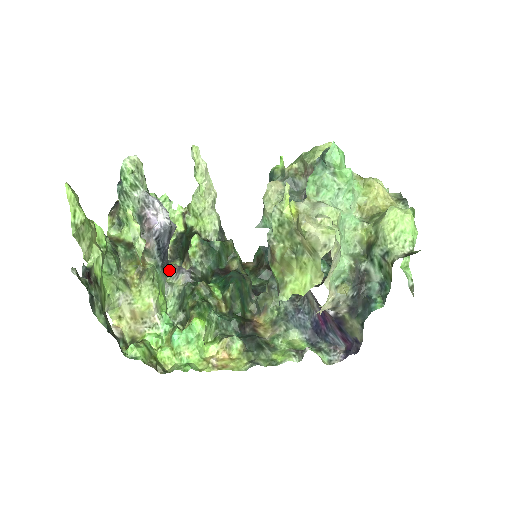
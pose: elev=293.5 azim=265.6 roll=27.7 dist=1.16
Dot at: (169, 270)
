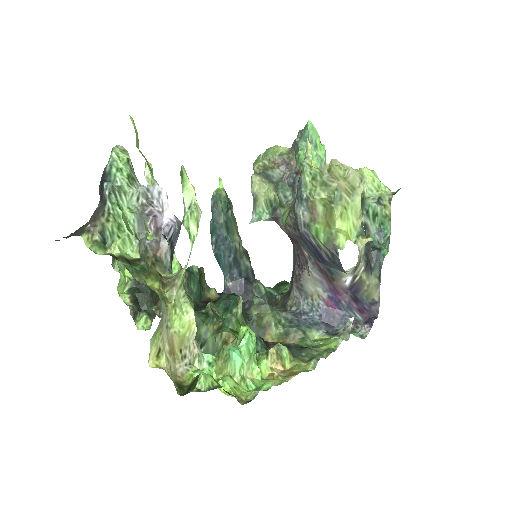
Dot at: (154, 312)
